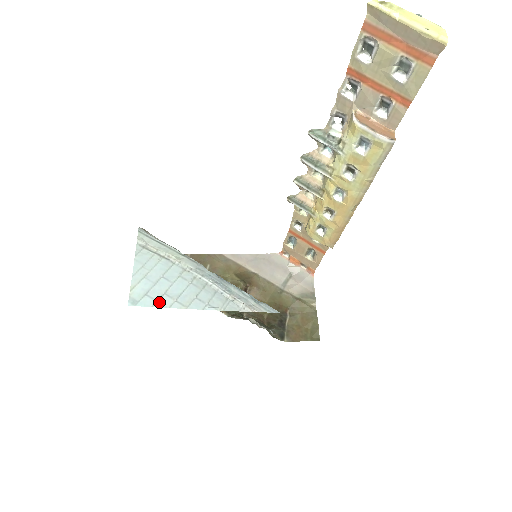
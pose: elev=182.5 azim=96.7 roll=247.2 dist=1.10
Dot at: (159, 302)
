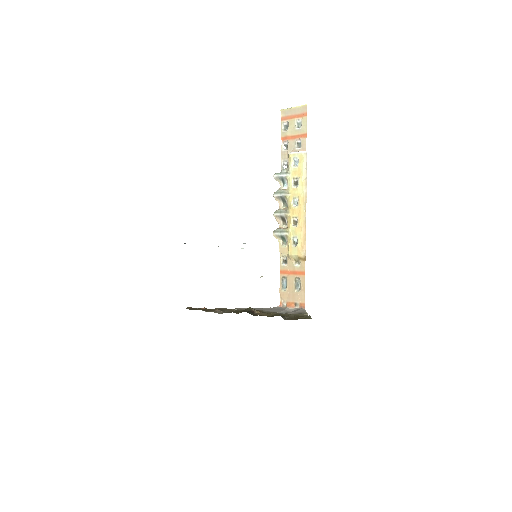
Dot at: occluded
